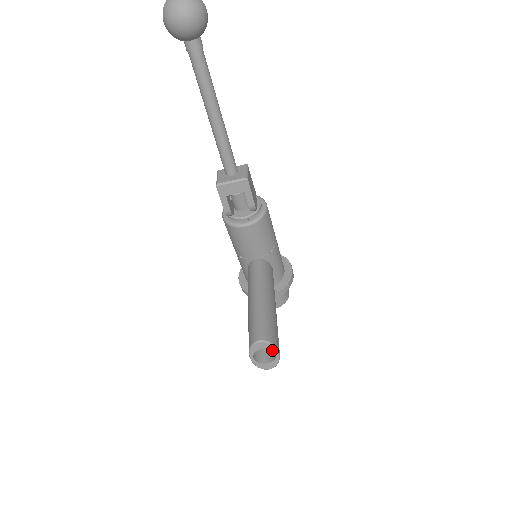
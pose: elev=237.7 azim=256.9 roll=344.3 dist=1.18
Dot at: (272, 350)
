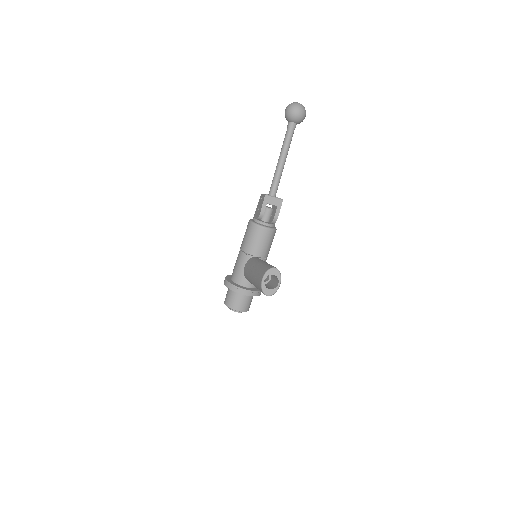
Dot at: (278, 279)
